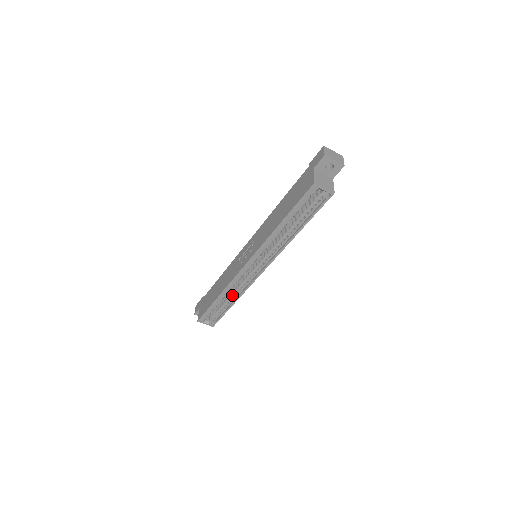
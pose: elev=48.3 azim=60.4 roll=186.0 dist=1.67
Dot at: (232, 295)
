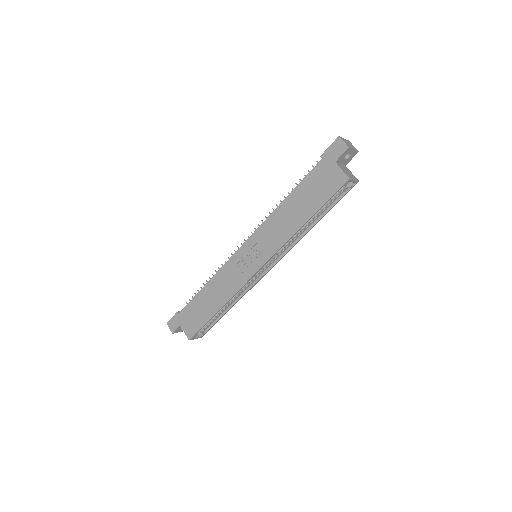
Dot at: (231, 301)
